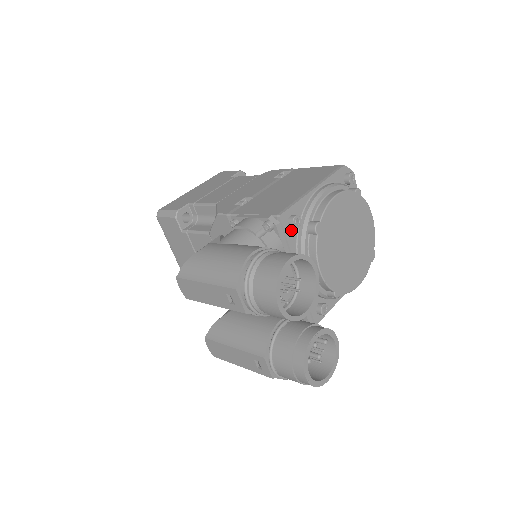
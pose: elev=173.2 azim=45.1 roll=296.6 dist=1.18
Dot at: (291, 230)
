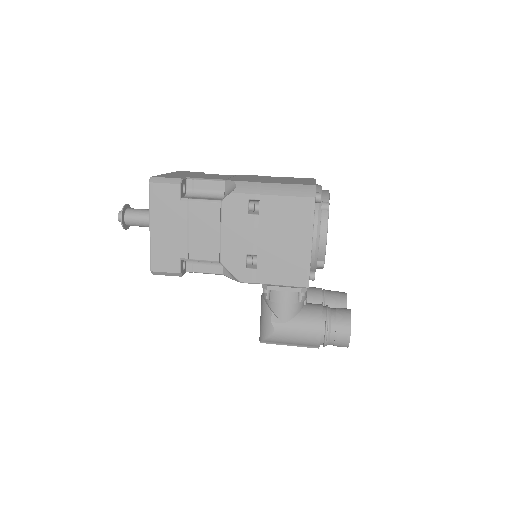
Dot at: occluded
